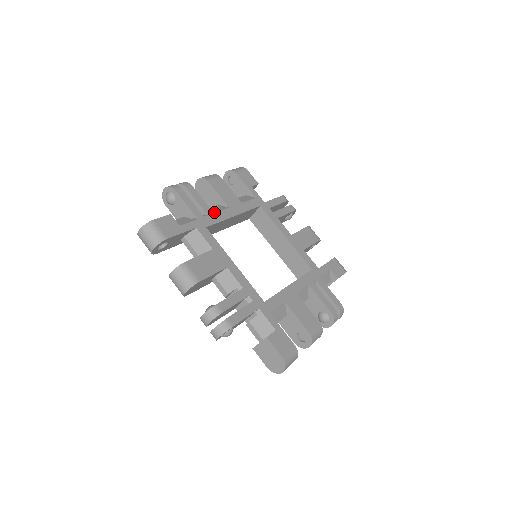
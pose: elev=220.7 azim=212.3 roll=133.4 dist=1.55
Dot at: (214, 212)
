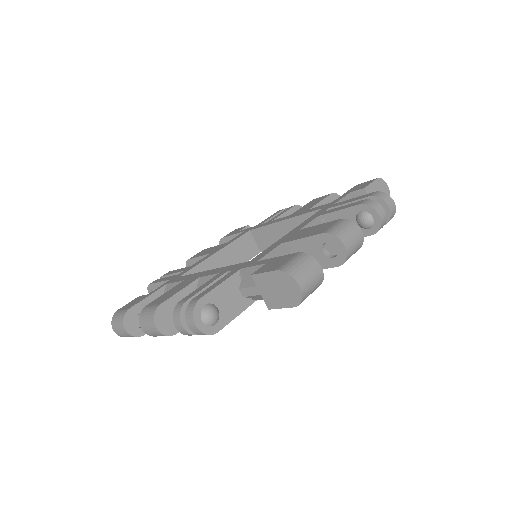
Dot at: occluded
